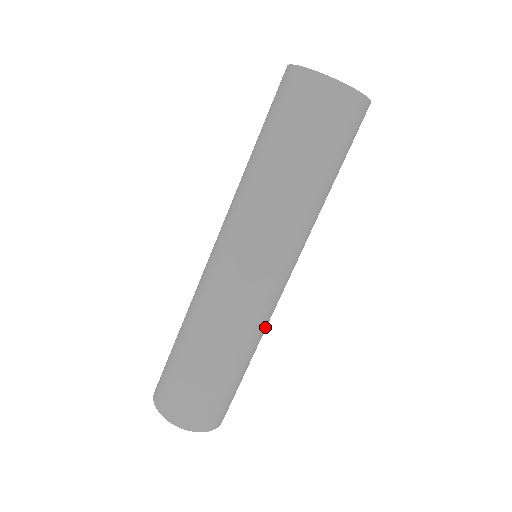
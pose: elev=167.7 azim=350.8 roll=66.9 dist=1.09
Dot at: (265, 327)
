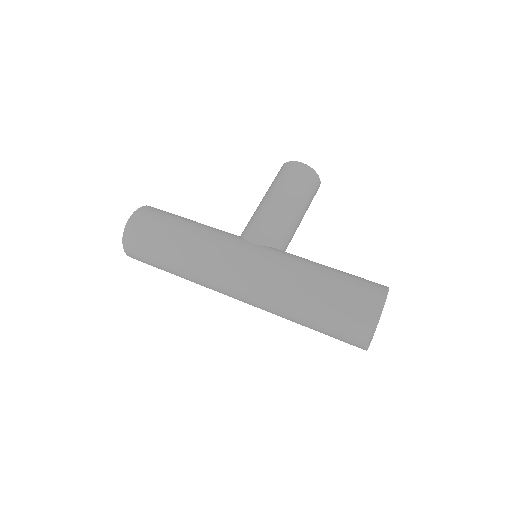
Dot at: occluded
